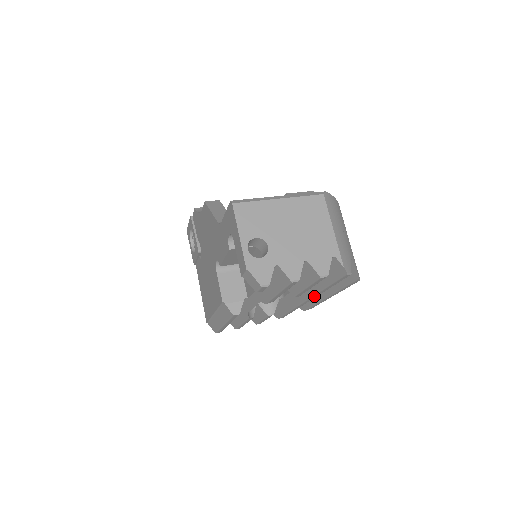
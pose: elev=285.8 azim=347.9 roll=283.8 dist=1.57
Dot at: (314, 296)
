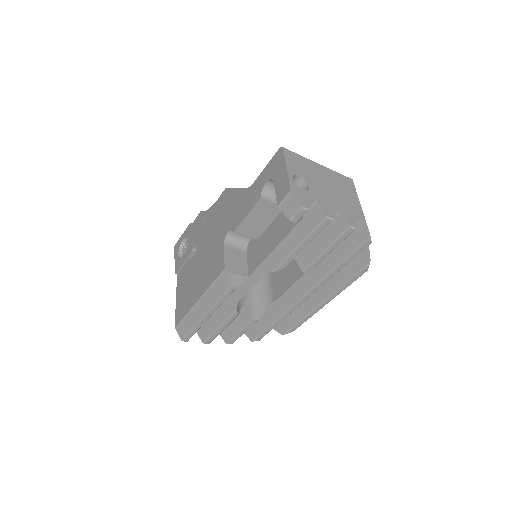
Dot at: (316, 287)
